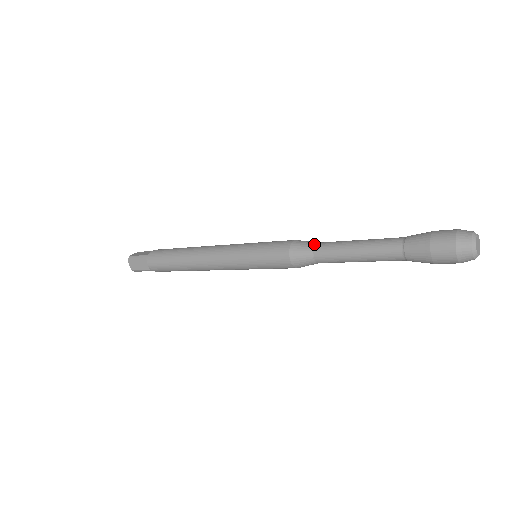
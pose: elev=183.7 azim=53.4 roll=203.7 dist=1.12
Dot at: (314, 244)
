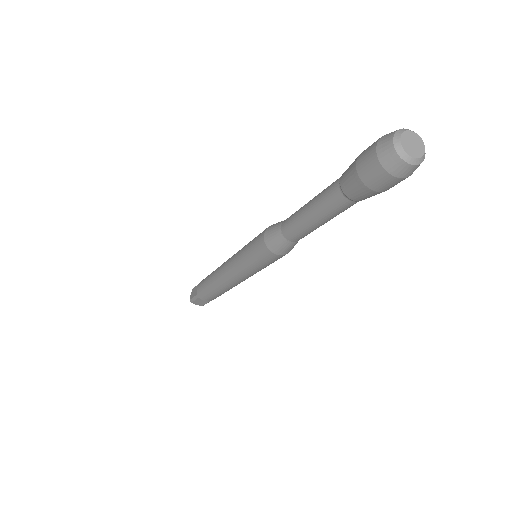
Dot at: (280, 229)
